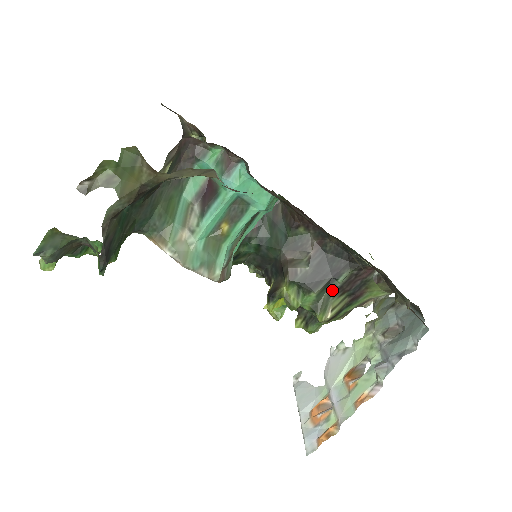
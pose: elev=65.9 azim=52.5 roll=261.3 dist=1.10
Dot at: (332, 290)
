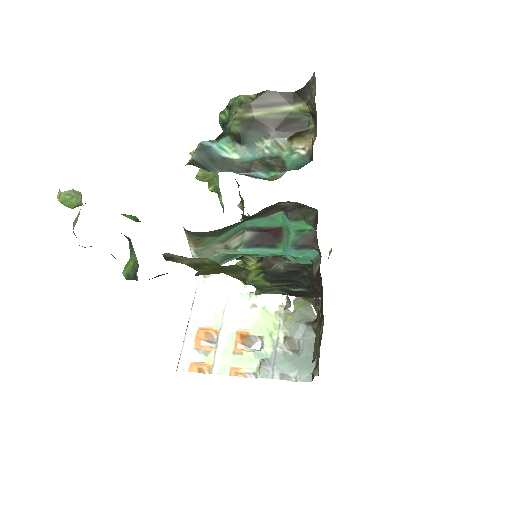
Dot at: (283, 289)
